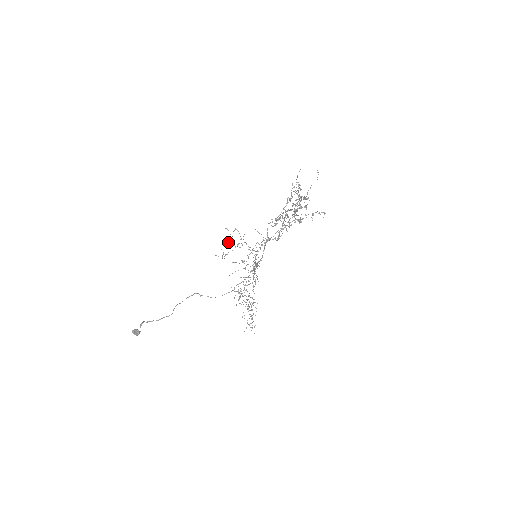
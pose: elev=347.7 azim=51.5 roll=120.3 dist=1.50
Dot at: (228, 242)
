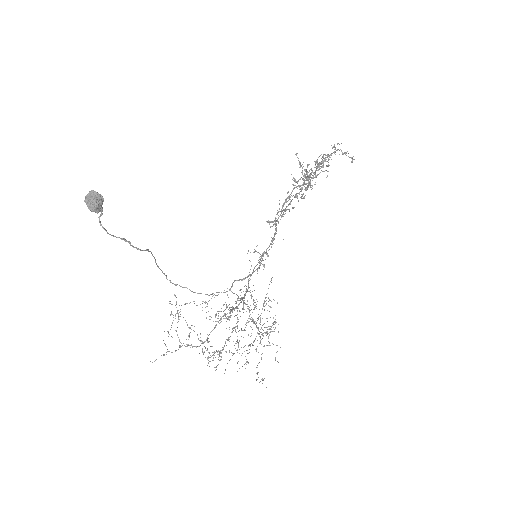
Dot at: (168, 333)
